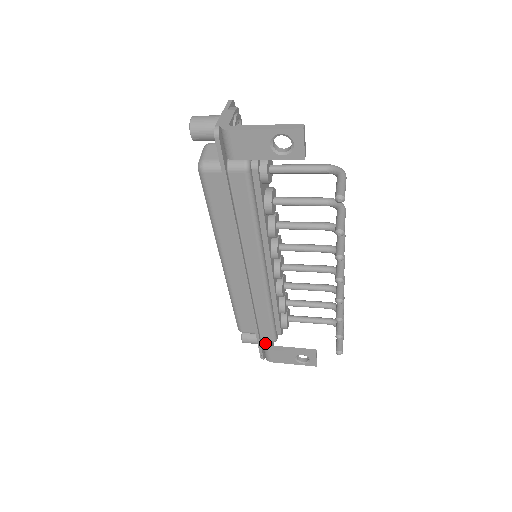
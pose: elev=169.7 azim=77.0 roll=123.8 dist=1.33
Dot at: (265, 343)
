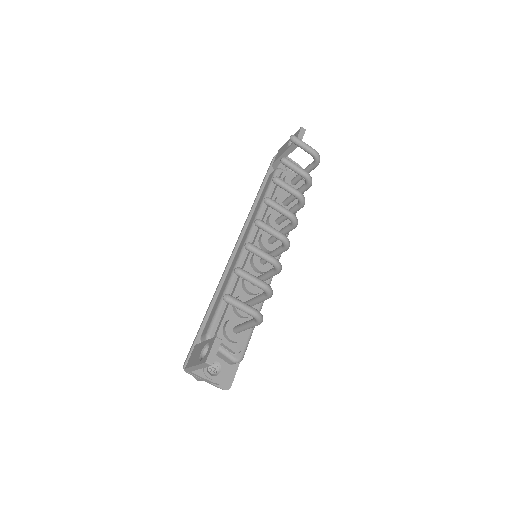
Dot at: occluded
